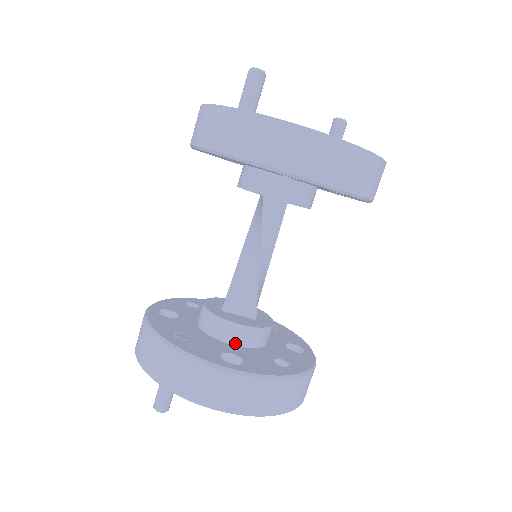
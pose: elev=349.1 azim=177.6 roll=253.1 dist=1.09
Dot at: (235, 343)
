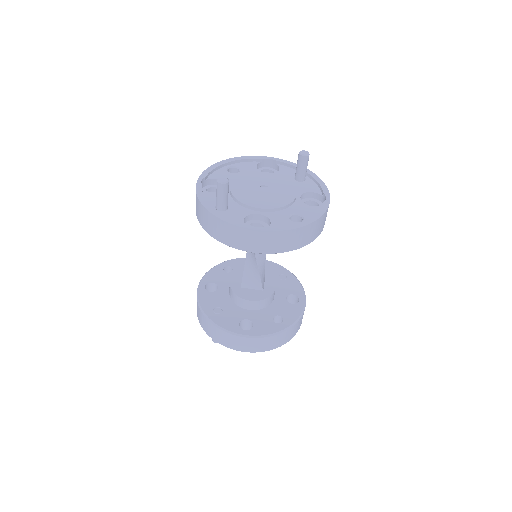
Dot at: (250, 309)
